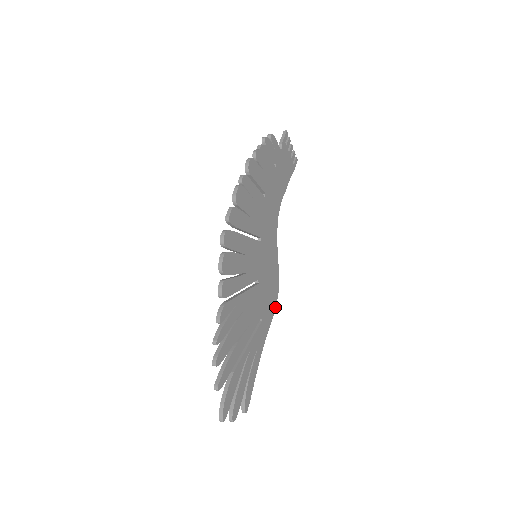
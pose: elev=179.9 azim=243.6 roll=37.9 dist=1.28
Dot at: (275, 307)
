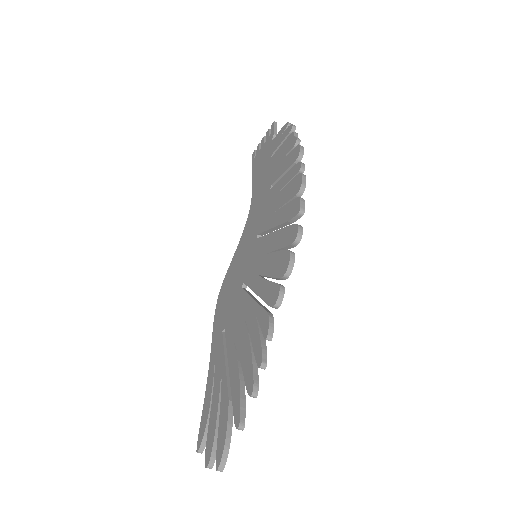
Dot at: occluded
